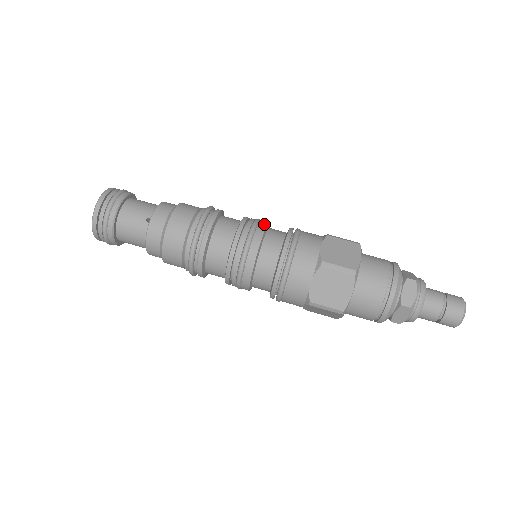
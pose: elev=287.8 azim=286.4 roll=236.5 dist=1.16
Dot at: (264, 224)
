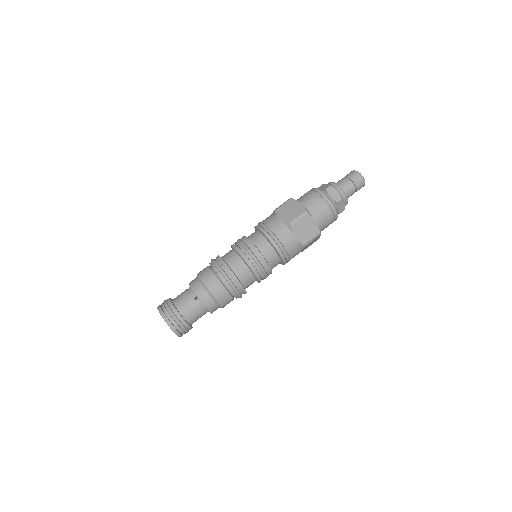
Dot at: (245, 238)
